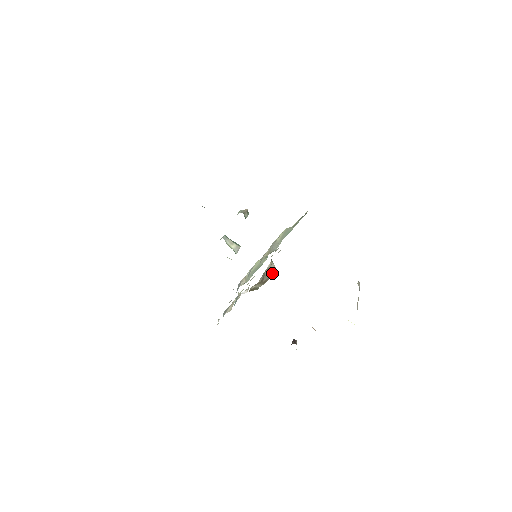
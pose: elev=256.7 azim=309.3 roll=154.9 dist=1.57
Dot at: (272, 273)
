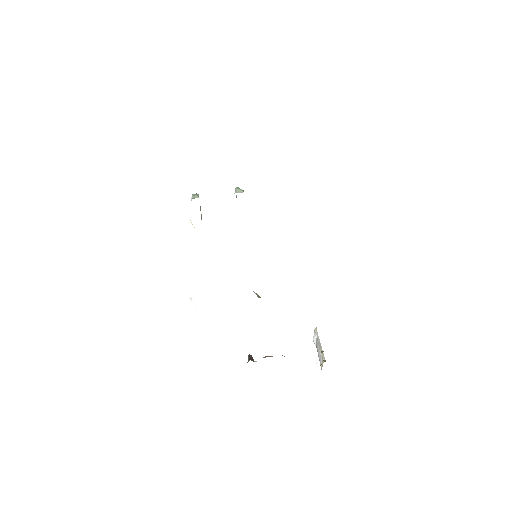
Dot at: occluded
